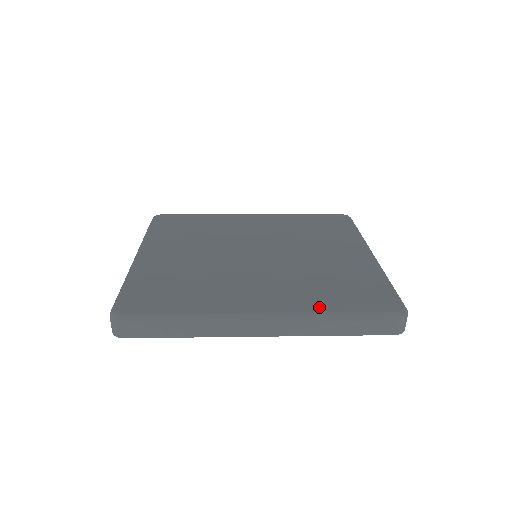
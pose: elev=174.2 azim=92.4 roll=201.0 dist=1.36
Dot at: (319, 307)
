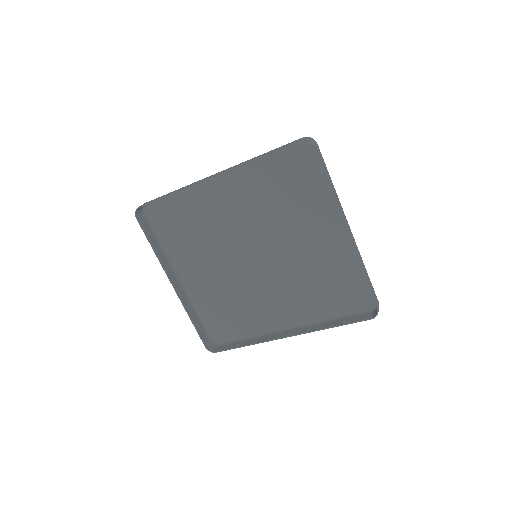
Dot at: (258, 167)
